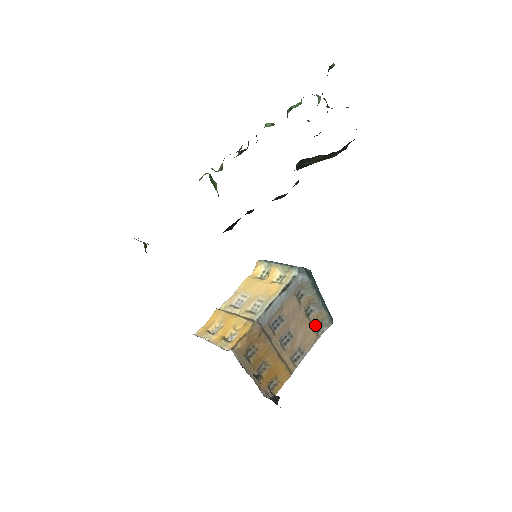
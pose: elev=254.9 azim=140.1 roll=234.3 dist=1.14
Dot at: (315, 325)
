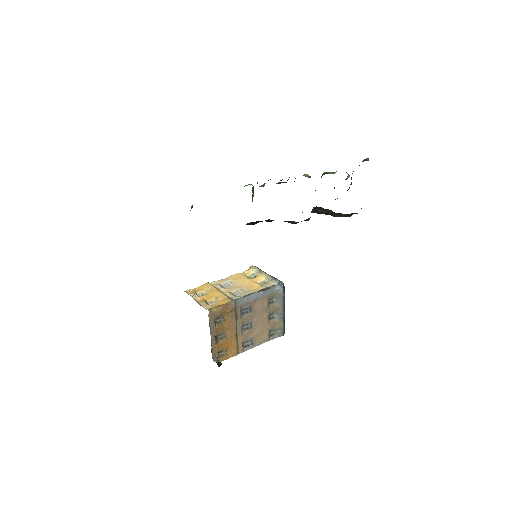
Dot at: (271, 329)
